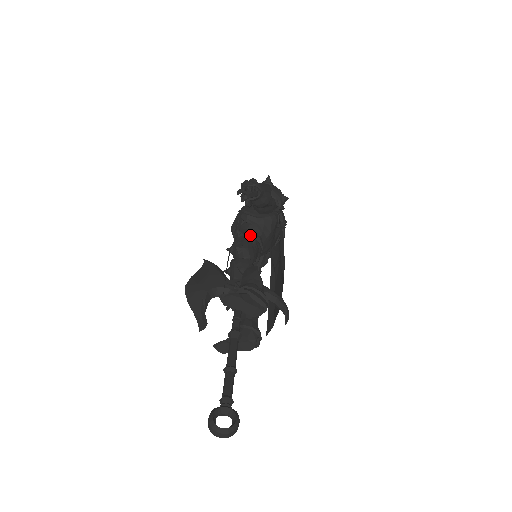
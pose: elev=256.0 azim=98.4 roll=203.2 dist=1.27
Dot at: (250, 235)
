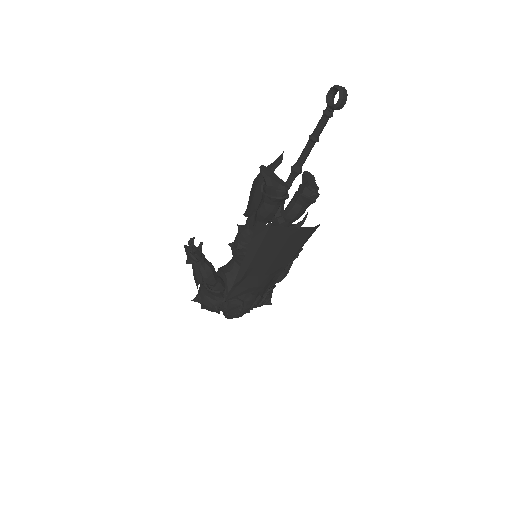
Dot at: occluded
